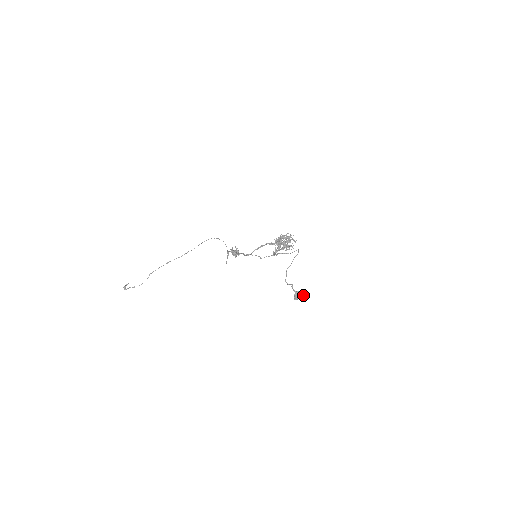
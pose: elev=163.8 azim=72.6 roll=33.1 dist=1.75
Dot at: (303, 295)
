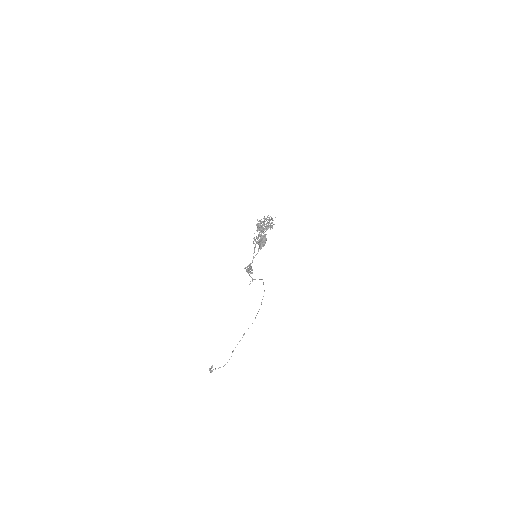
Dot at: (262, 239)
